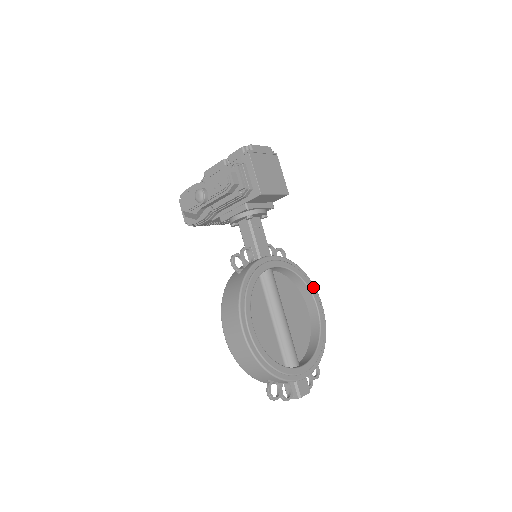
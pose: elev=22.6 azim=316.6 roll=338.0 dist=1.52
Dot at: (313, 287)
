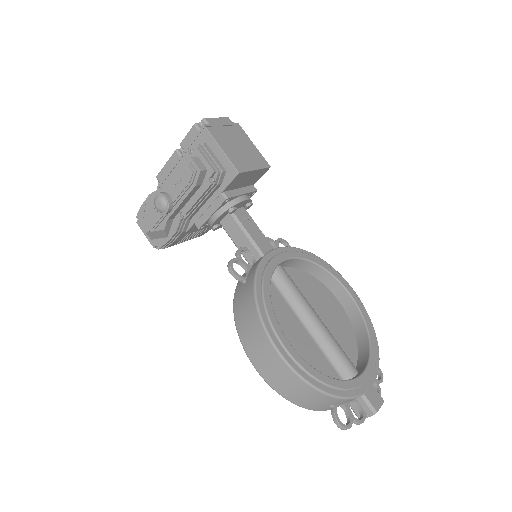
Dot at: (335, 272)
